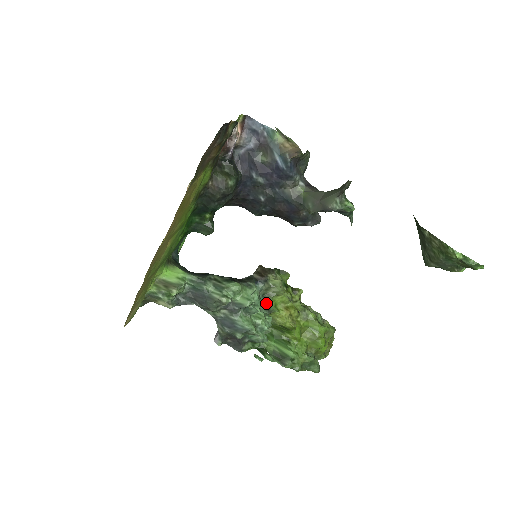
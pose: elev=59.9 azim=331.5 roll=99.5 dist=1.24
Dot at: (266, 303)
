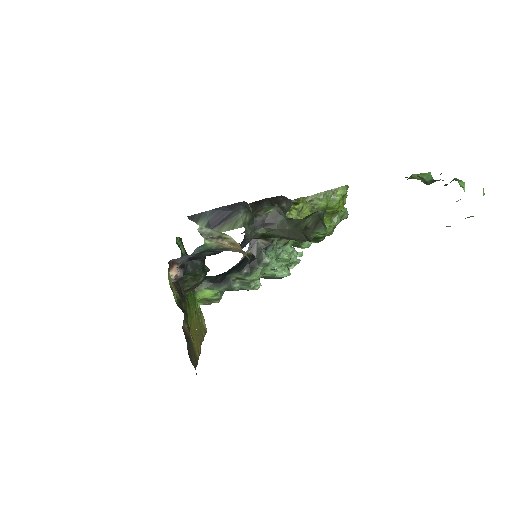
Dot at: occluded
